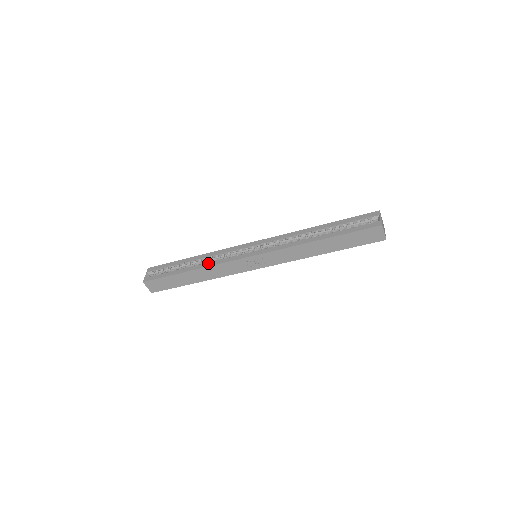
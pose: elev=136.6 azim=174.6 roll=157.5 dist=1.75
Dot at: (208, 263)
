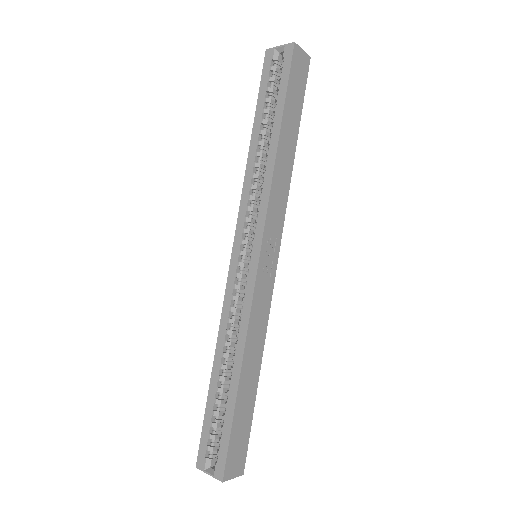
Dot at: (239, 338)
